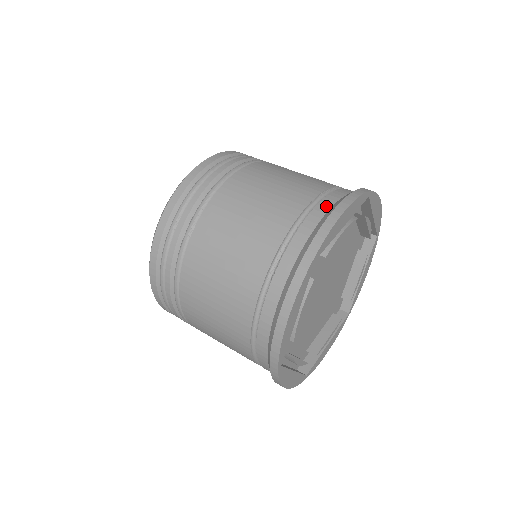
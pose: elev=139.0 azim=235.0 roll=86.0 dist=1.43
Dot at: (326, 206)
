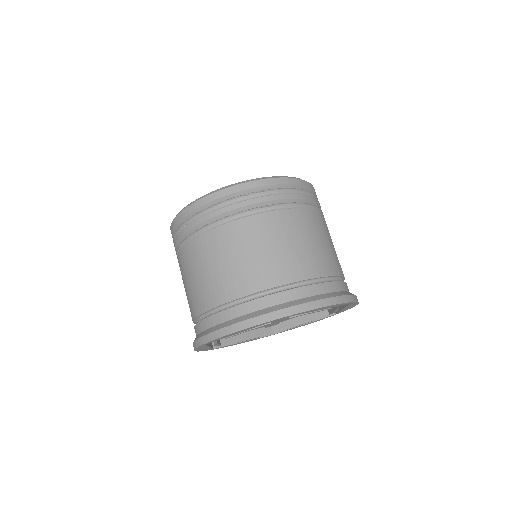
Dot at: (232, 315)
